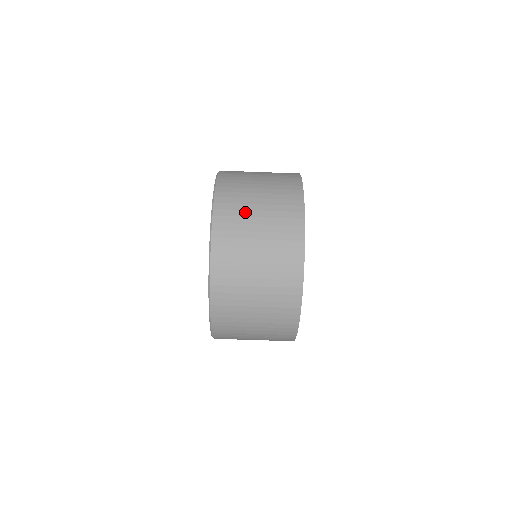
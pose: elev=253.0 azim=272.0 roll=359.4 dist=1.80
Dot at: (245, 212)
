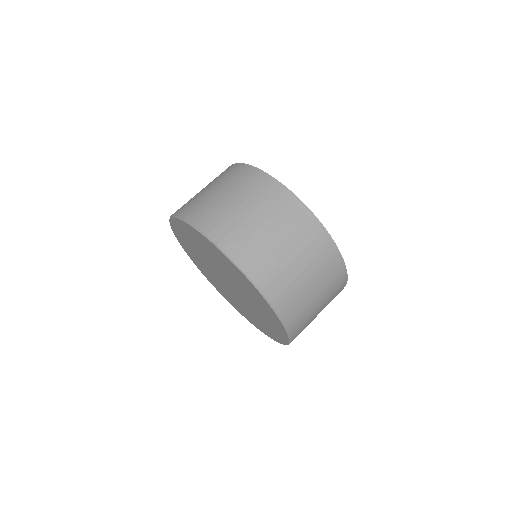
Dot at: (196, 196)
